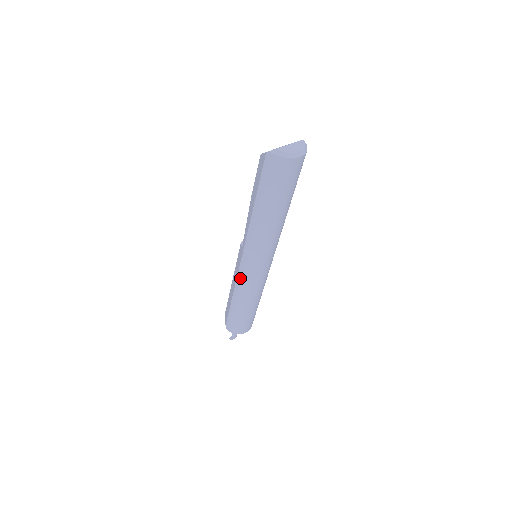
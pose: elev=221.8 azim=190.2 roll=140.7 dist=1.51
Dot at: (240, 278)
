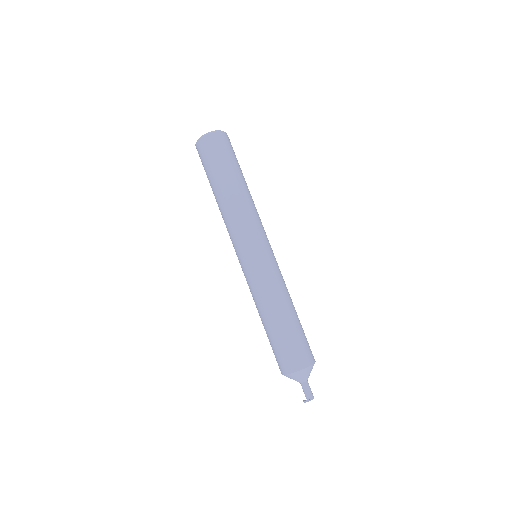
Dot at: (247, 282)
